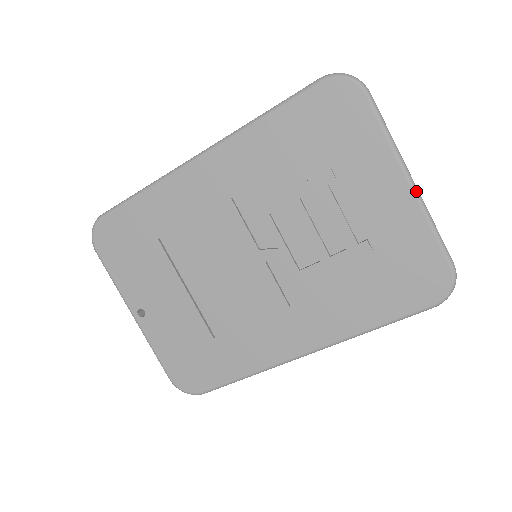
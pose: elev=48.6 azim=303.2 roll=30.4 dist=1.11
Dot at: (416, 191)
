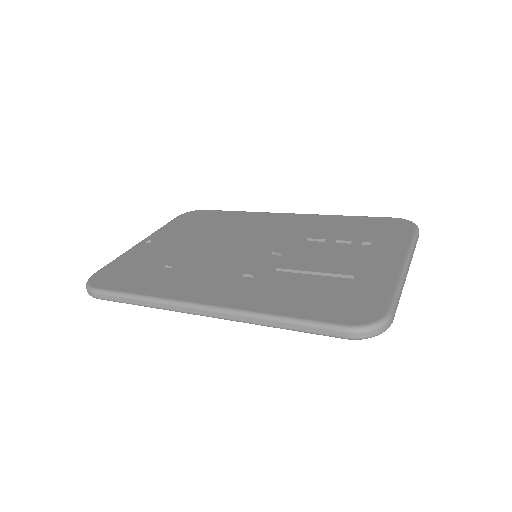
Dot at: occluded
